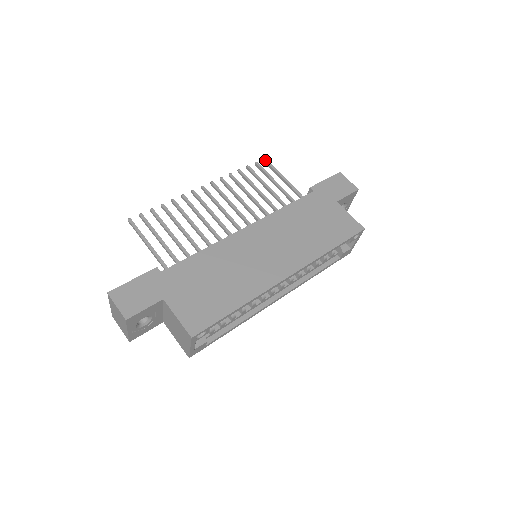
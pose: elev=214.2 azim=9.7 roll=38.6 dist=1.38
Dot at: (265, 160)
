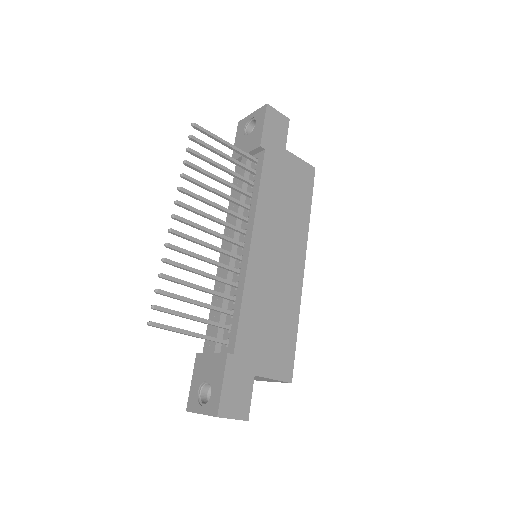
Dot at: (196, 126)
